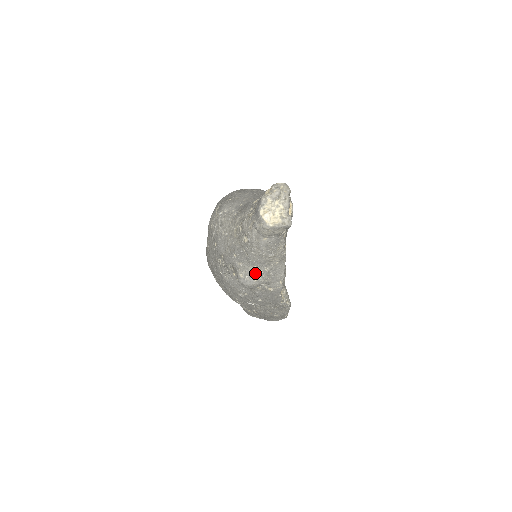
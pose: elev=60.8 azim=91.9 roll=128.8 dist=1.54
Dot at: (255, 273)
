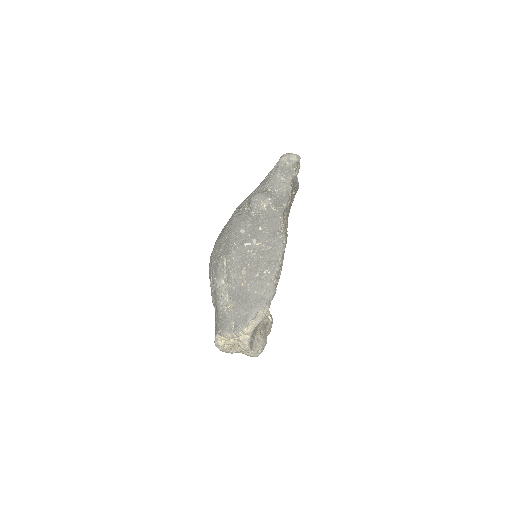
Dot at: (267, 191)
